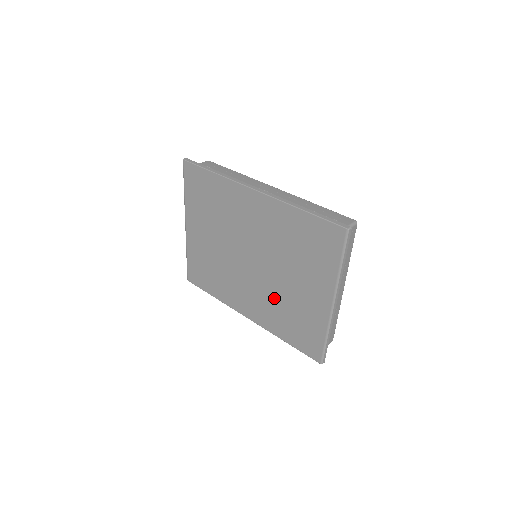
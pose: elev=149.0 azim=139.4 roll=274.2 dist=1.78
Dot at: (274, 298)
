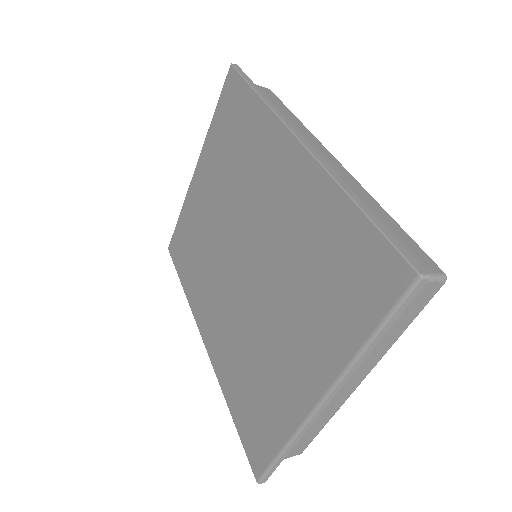
Dot at: (245, 333)
